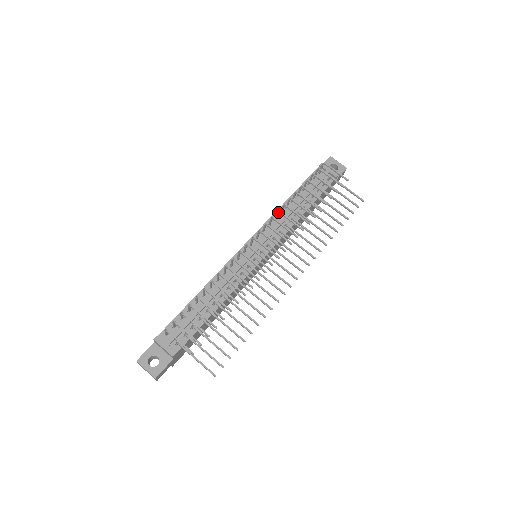
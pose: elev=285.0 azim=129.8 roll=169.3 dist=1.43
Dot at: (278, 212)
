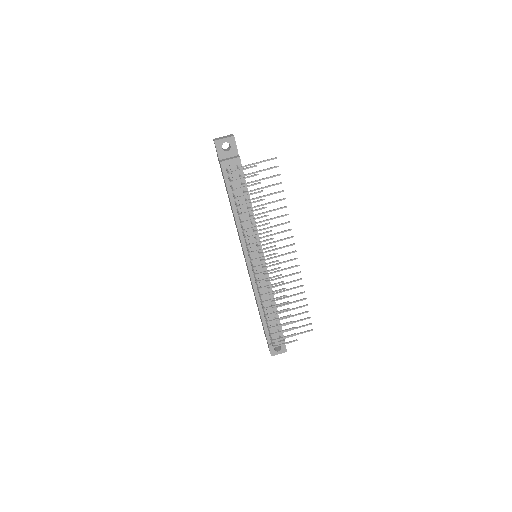
Dot at: occluded
